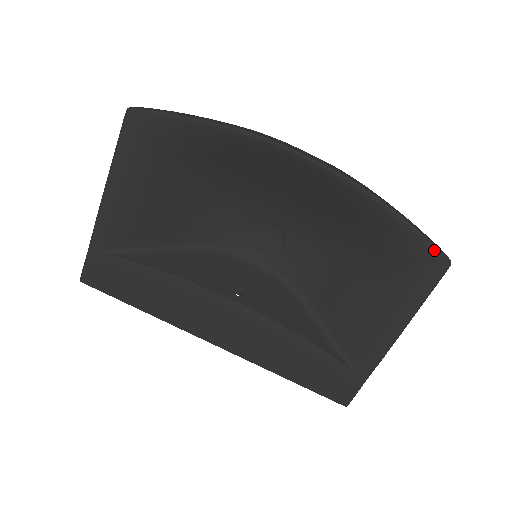
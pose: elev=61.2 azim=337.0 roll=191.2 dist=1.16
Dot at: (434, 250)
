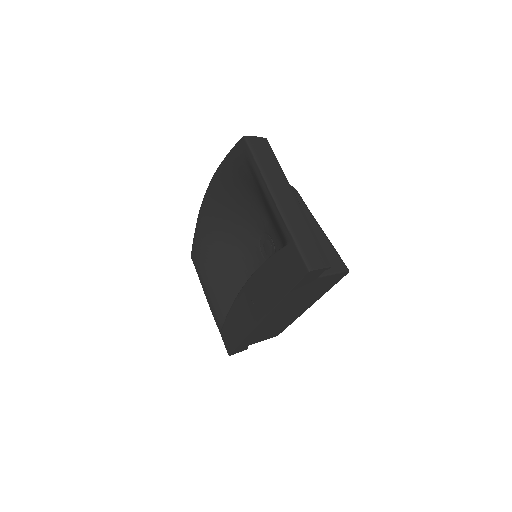
Dot at: (237, 145)
